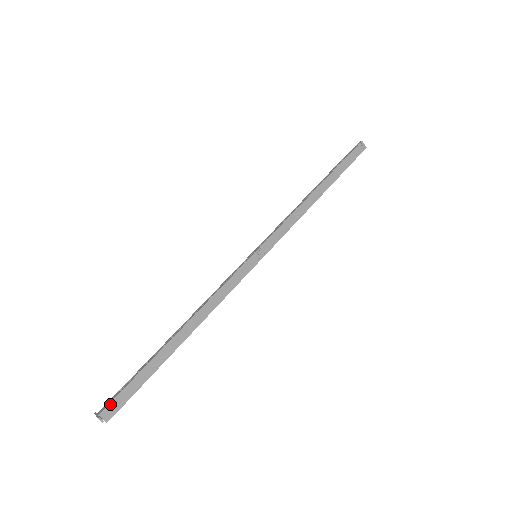
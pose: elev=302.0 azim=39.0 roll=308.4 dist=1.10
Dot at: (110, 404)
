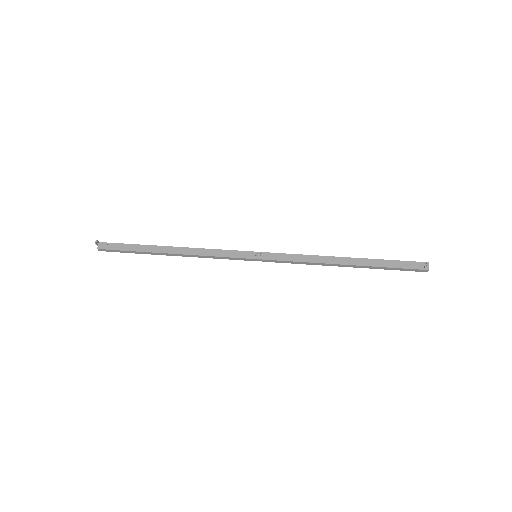
Dot at: (108, 243)
